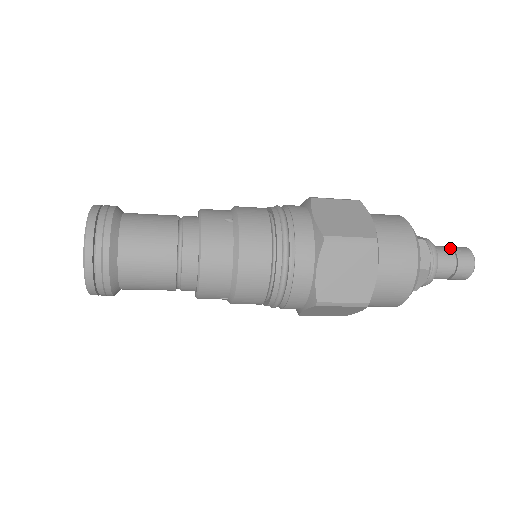
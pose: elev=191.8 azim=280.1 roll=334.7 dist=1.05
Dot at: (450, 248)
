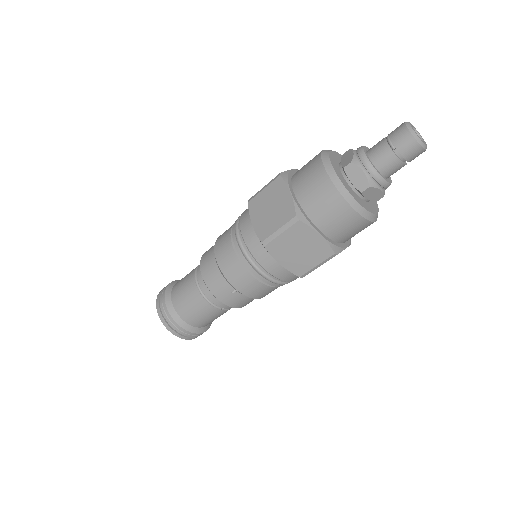
Dot at: occluded
